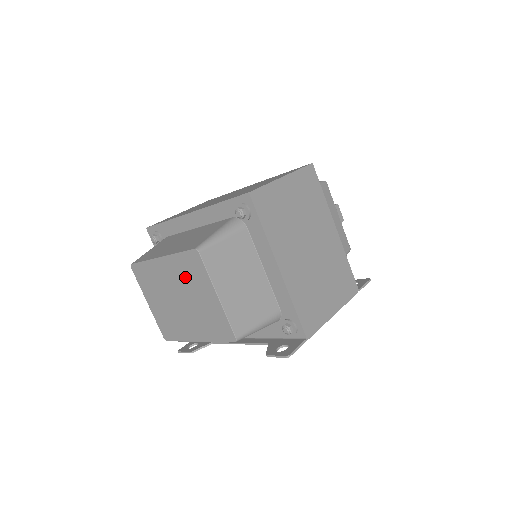
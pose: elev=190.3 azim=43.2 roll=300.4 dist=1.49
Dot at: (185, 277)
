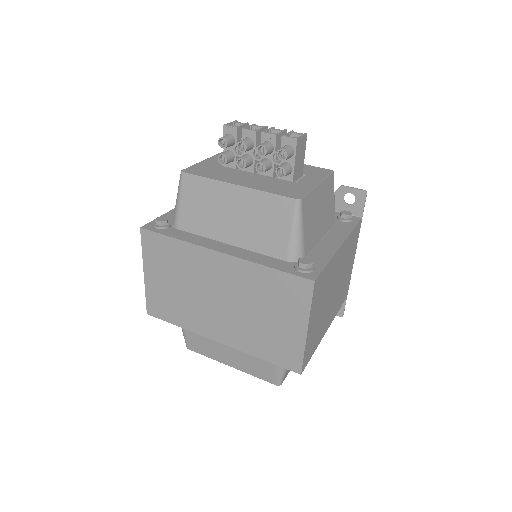
Dot at: occluded
